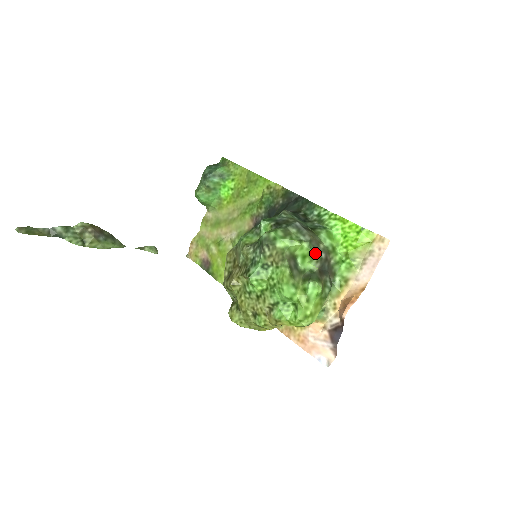
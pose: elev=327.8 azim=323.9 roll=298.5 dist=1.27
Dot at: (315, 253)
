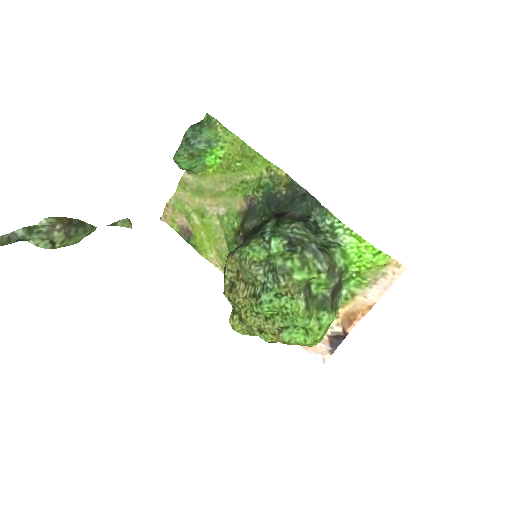
Dot at: (331, 282)
